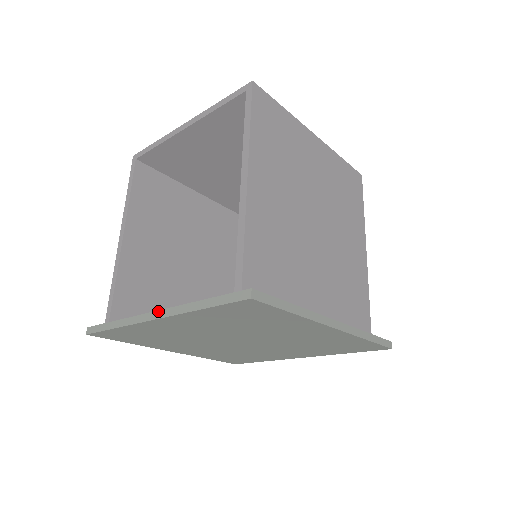
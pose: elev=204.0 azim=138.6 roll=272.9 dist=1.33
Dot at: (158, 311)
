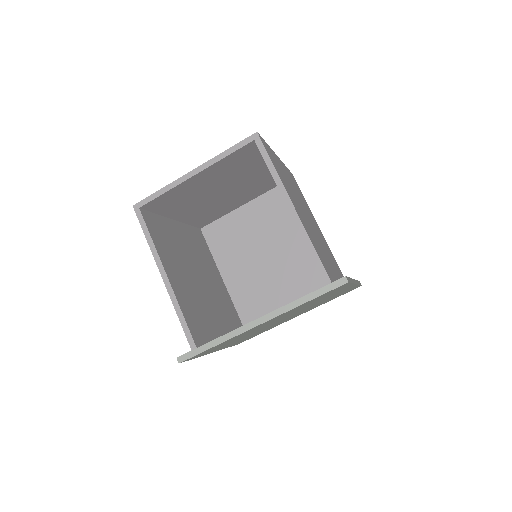
Dot at: (261, 317)
